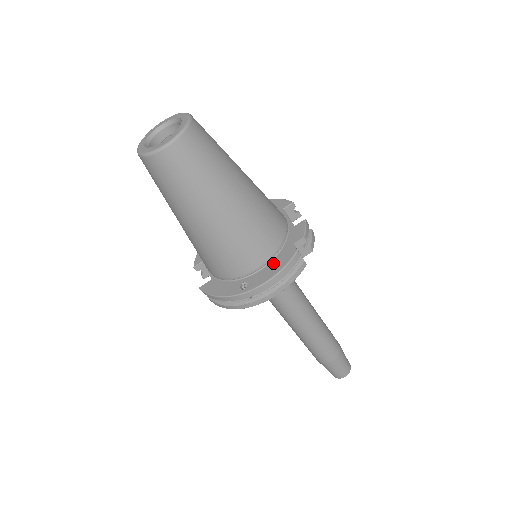
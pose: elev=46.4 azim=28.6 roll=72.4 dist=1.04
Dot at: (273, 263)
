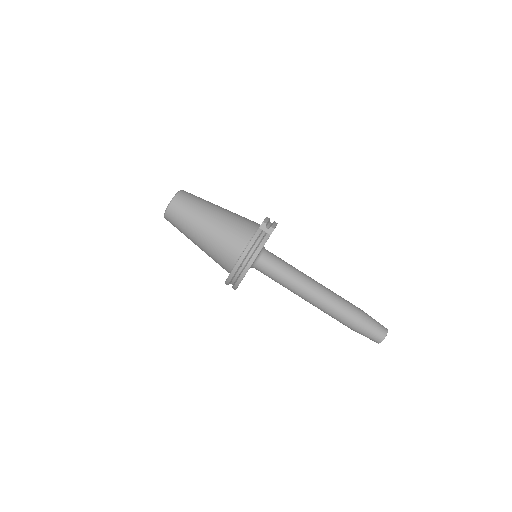
Dot at: occluded
